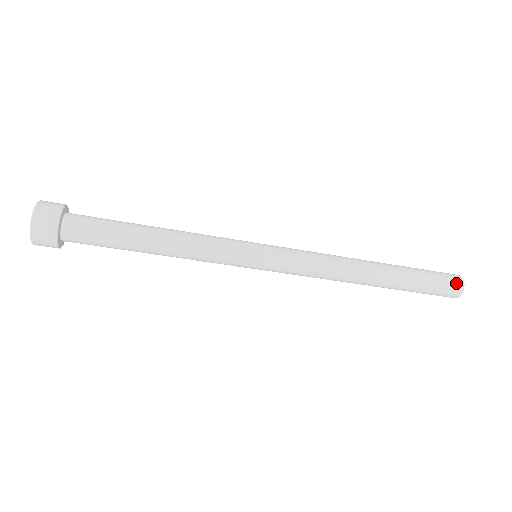
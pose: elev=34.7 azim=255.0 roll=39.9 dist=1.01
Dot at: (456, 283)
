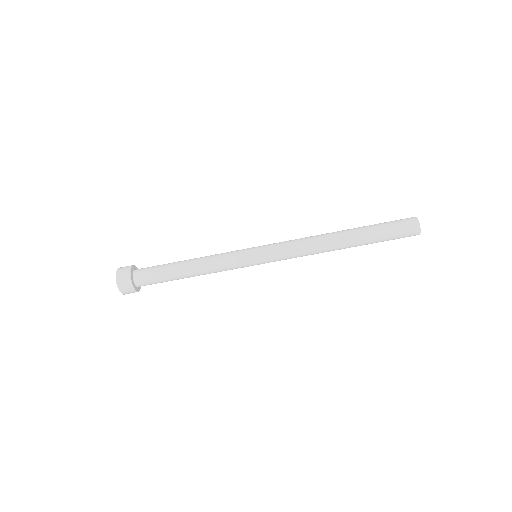
Dot at: (411, 221)
